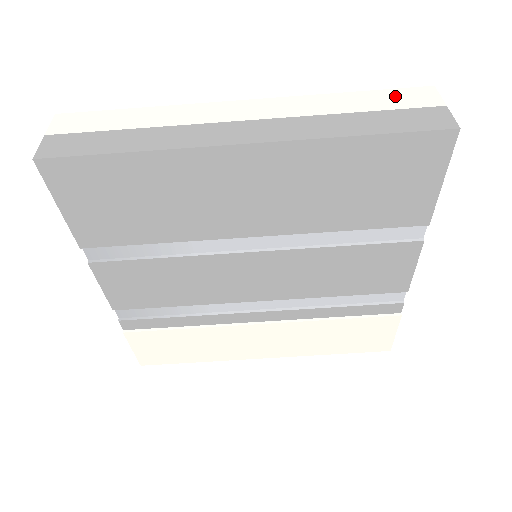
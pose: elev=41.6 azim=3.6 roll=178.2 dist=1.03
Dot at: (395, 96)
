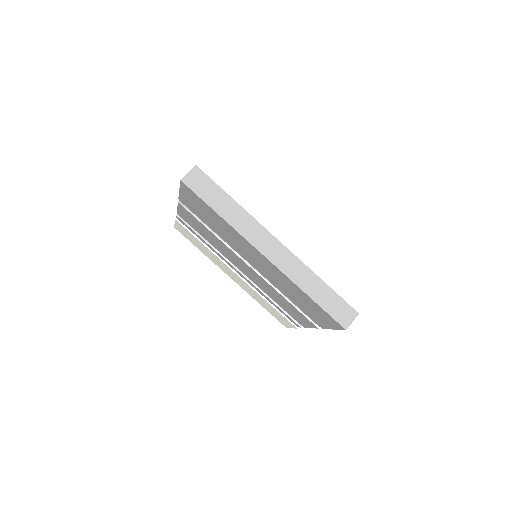
Dot at: (350, 287)
